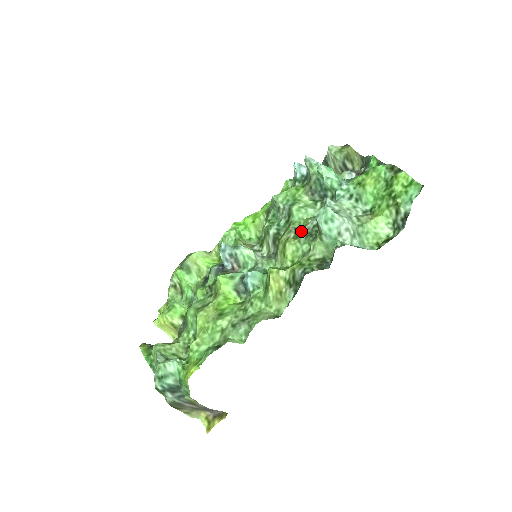
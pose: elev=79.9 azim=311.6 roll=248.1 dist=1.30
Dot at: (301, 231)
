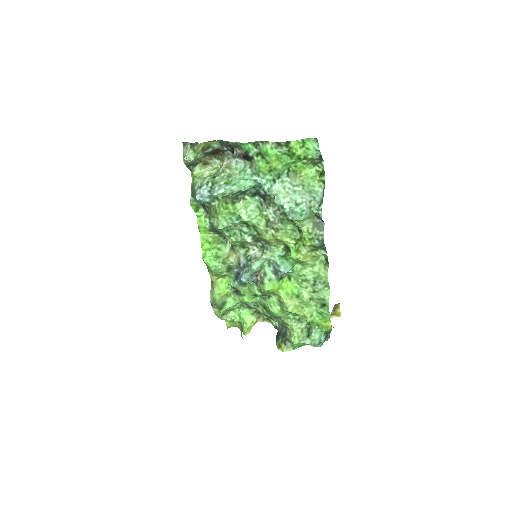
Dot at: (273, 224)
